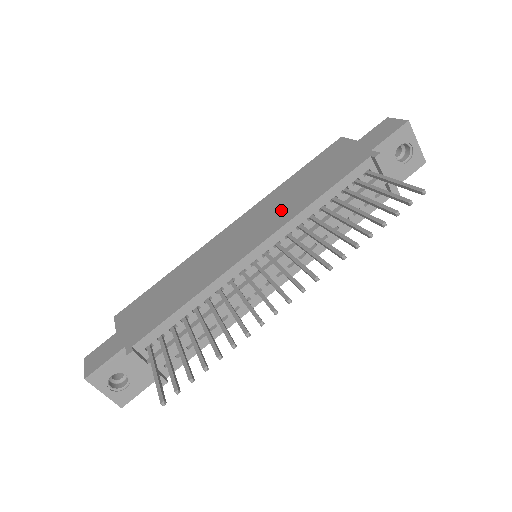
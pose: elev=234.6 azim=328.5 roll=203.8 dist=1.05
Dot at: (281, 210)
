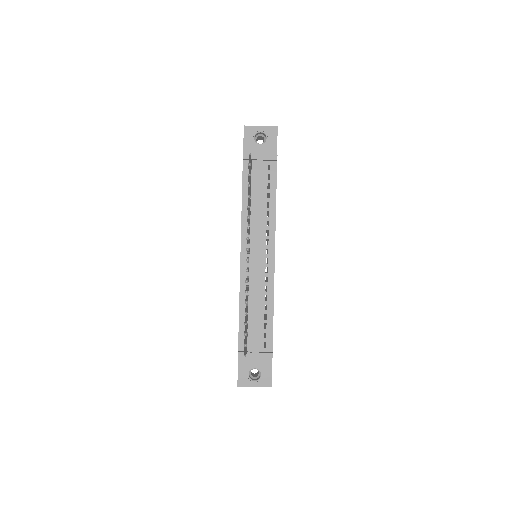
Dot at: occluded
